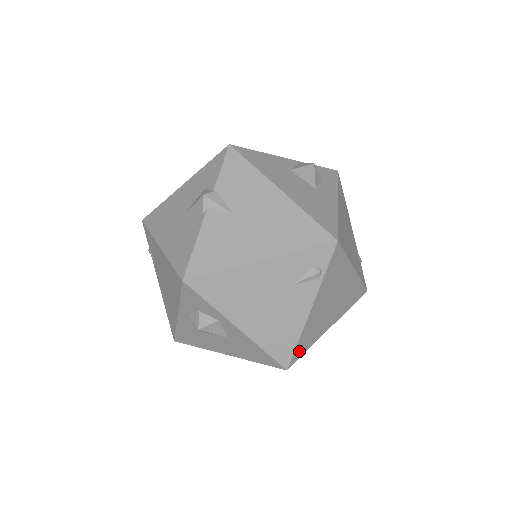
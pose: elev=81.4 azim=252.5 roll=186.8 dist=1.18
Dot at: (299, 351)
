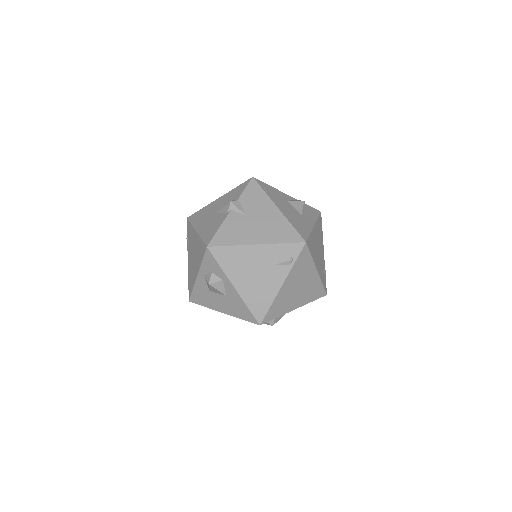
Dot at: (270, 315)
